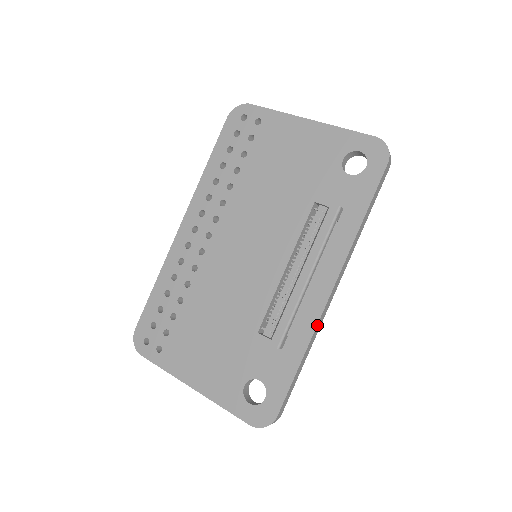
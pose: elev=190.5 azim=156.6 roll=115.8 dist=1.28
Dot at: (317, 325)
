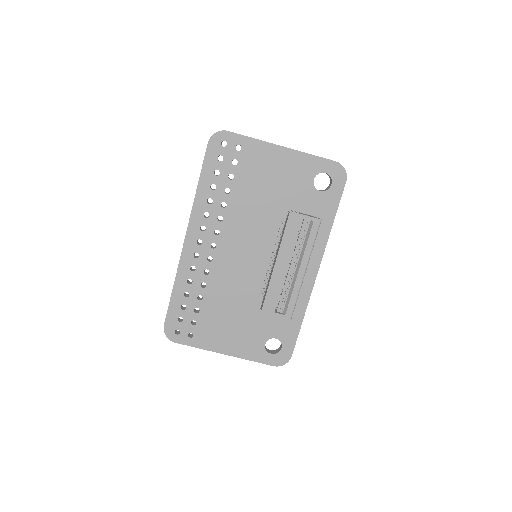
Dot at: occluded
